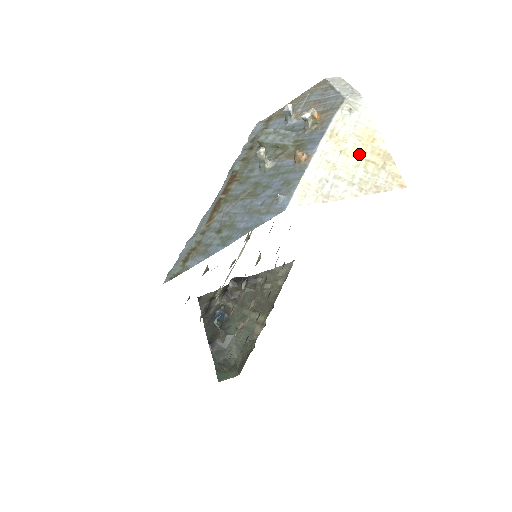
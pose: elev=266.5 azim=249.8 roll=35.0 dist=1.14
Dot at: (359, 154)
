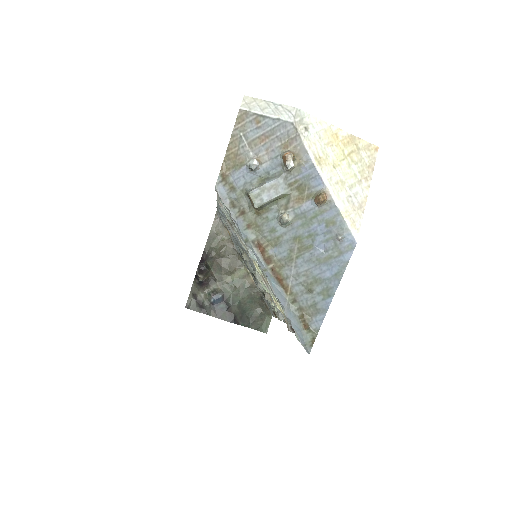
Dot at: (342, 156)
